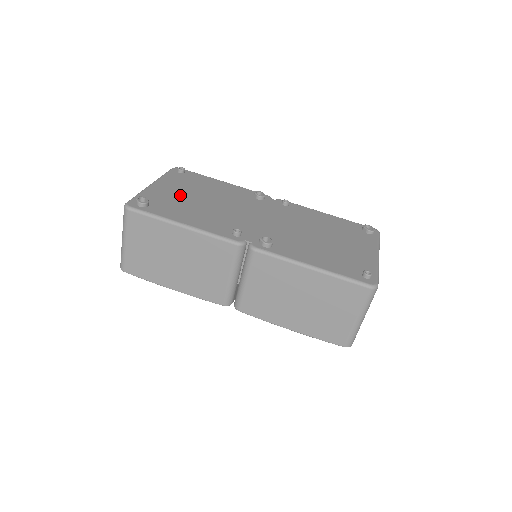
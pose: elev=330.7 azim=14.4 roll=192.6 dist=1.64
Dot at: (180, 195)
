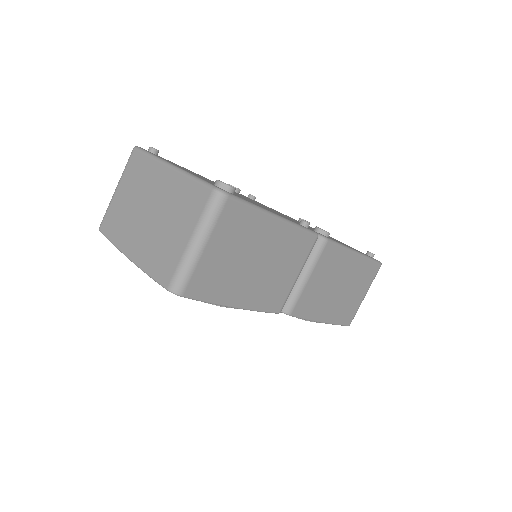
Dot at: occluded
